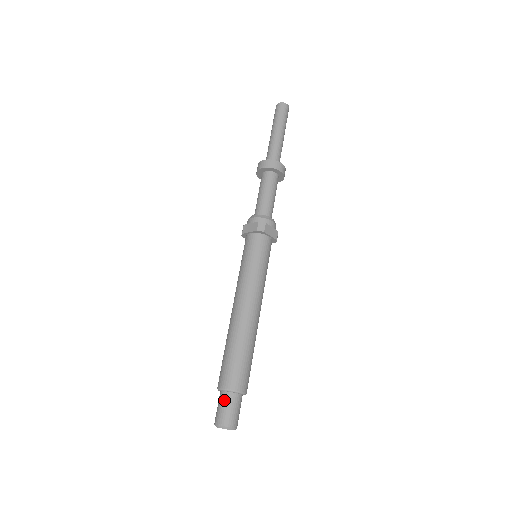
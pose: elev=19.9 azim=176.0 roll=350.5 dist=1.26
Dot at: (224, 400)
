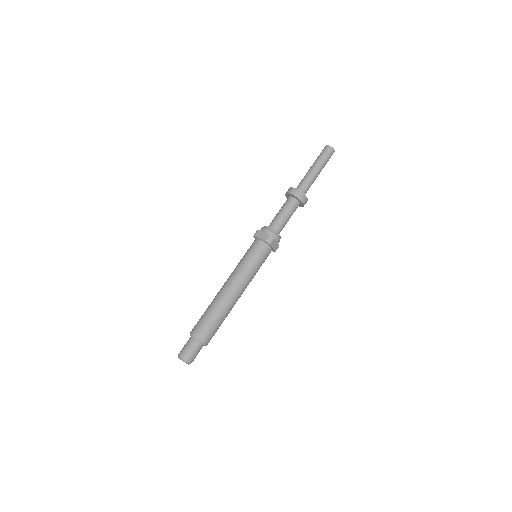
Dot at: occluded
